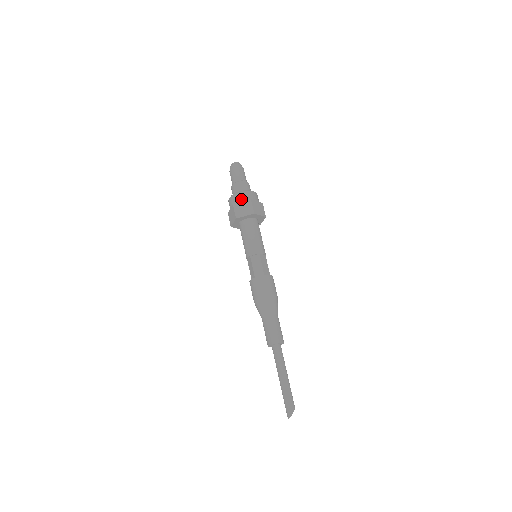
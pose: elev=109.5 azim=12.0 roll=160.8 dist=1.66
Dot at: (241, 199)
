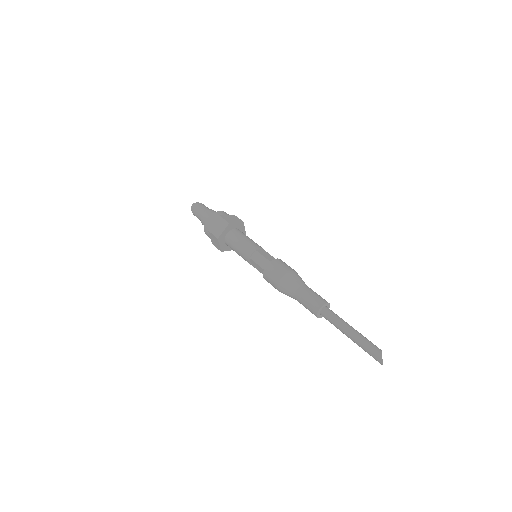
Dot at: (212, 222)
